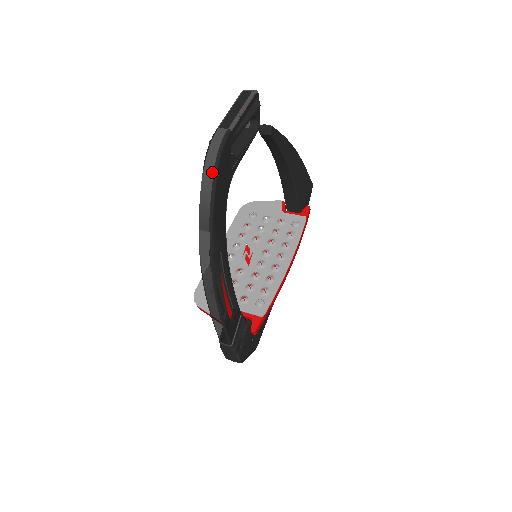
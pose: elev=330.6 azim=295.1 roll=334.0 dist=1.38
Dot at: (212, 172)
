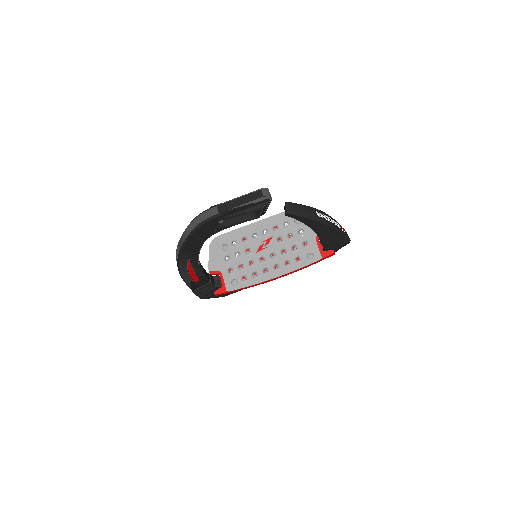
Dot at: (192, 229)
